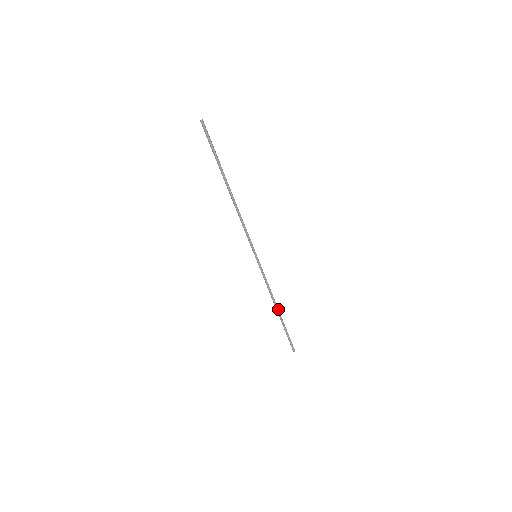
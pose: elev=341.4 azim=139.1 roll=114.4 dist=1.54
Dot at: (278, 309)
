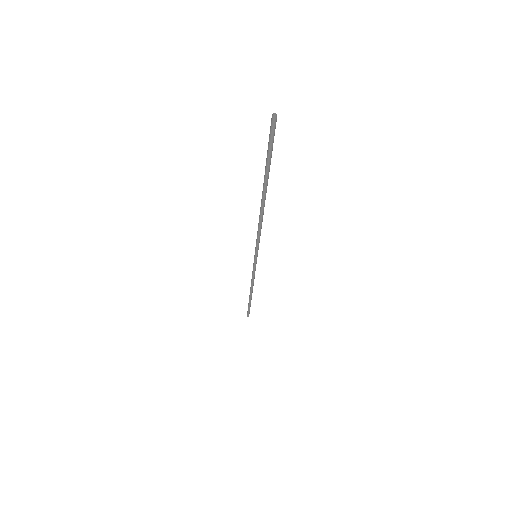
Dot at: (252, 292)
